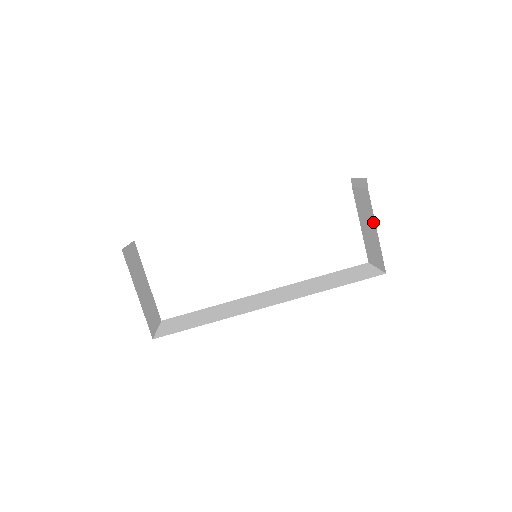
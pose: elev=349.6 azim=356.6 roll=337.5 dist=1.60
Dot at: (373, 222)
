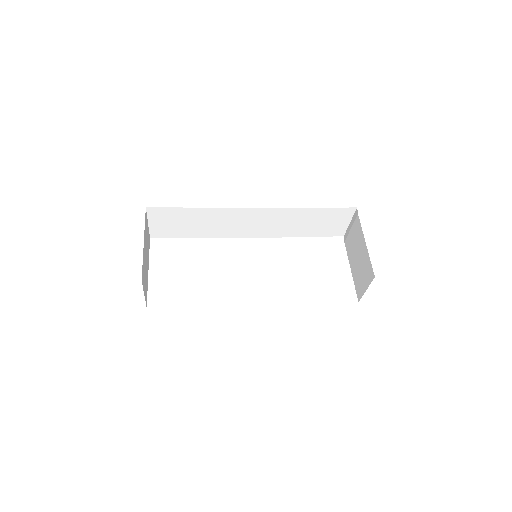
Dot at: (362, 240)
